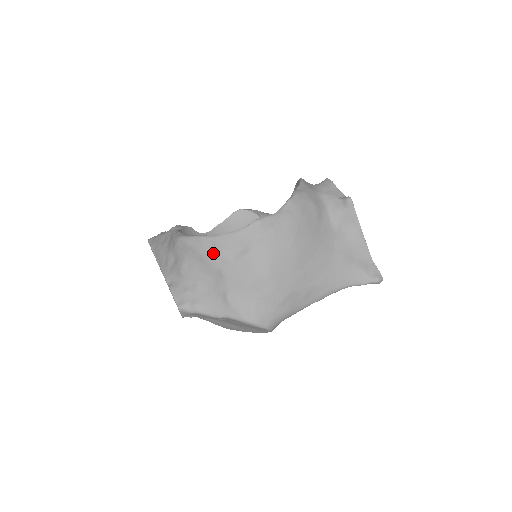
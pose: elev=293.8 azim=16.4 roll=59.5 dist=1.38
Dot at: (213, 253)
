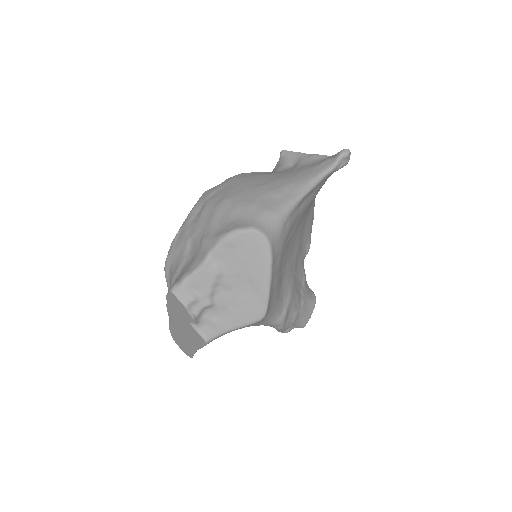
Dot at: (182, 235)
